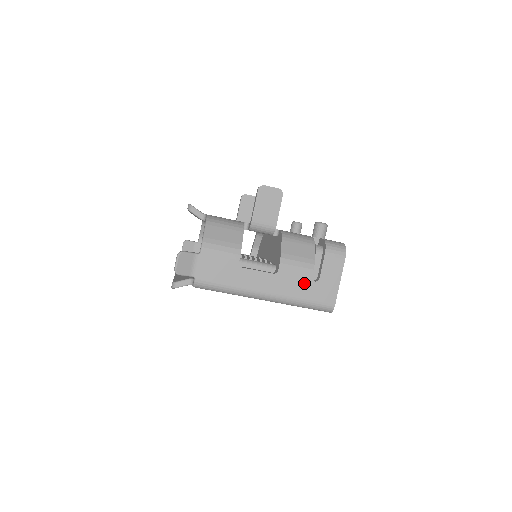
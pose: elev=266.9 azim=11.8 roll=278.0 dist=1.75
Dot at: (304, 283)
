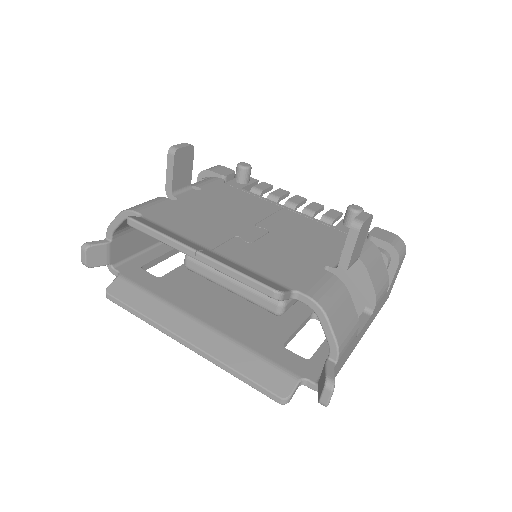
Dot at: occluded
